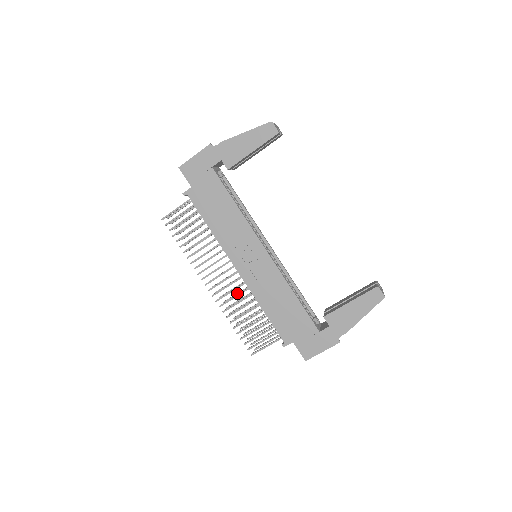
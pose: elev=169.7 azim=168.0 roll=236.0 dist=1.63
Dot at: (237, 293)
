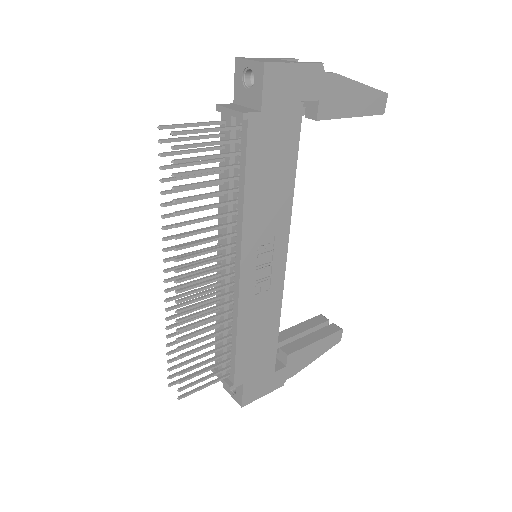
Dot at: (195, 299)
